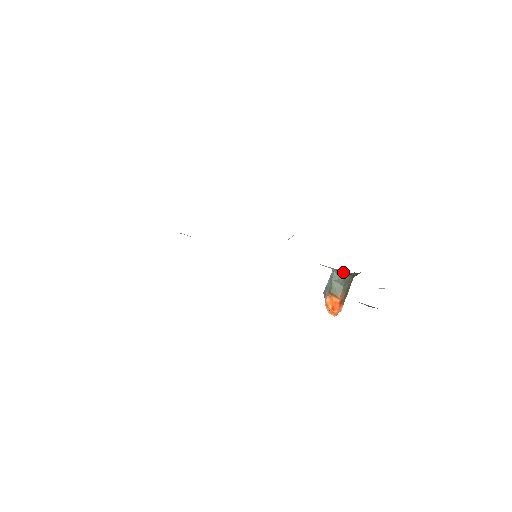
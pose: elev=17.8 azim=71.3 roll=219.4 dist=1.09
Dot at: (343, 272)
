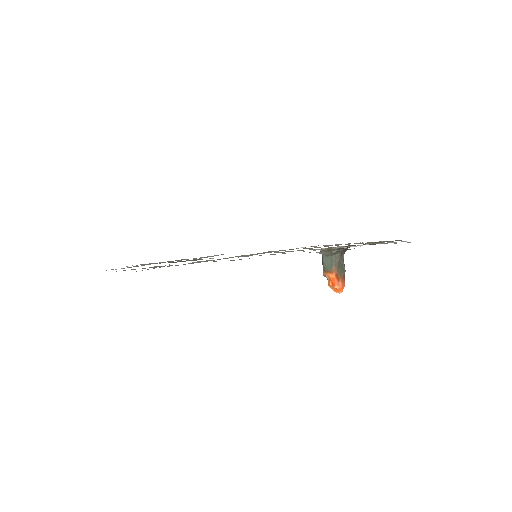
Dot at: (327, 249)
